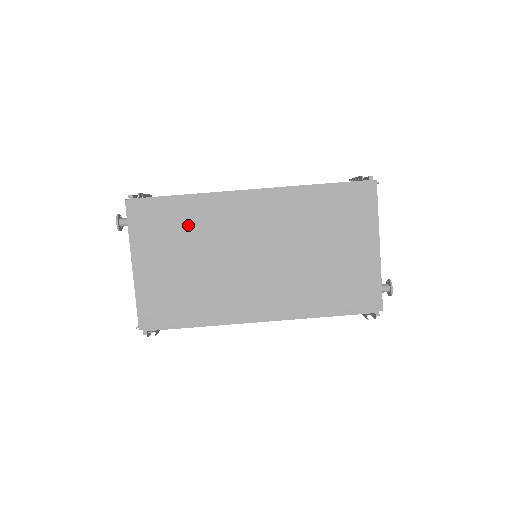
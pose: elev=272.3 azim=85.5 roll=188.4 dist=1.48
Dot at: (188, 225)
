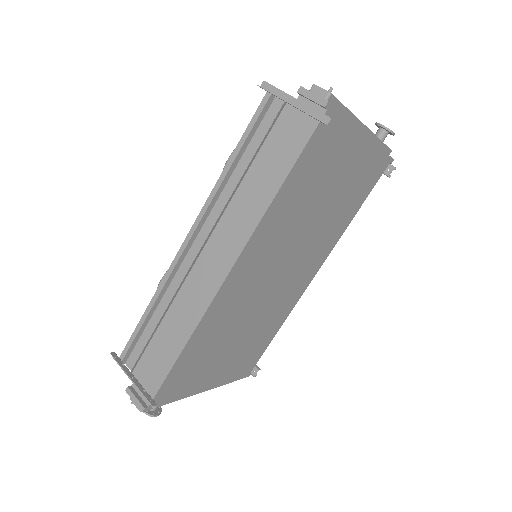
Dot at: (209, 346)
